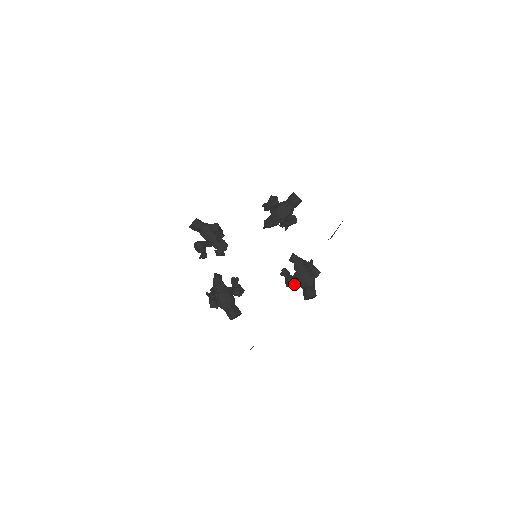
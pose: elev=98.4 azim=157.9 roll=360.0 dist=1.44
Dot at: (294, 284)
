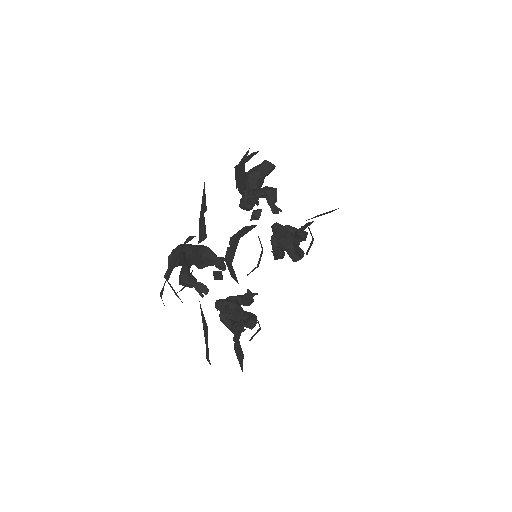
Dot at: (284, 255)
